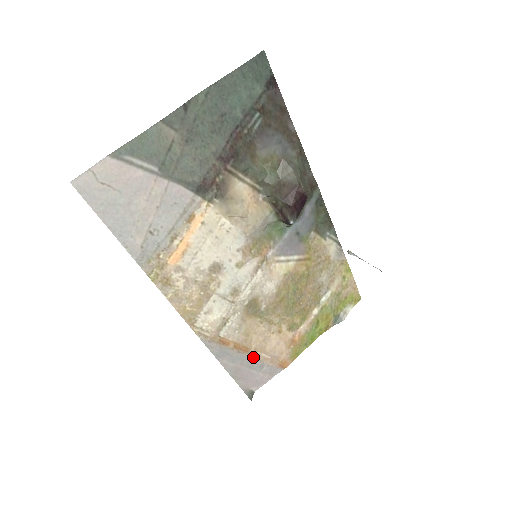
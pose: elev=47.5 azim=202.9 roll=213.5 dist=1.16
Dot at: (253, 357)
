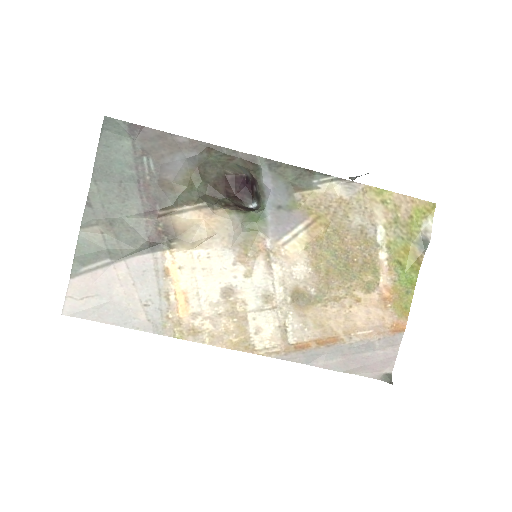
Dot at: (351, 342)
